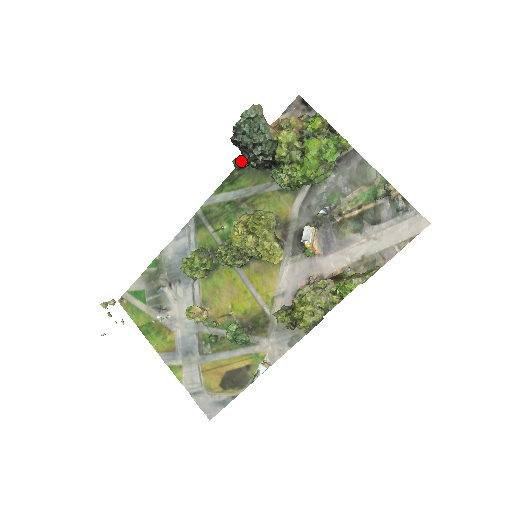
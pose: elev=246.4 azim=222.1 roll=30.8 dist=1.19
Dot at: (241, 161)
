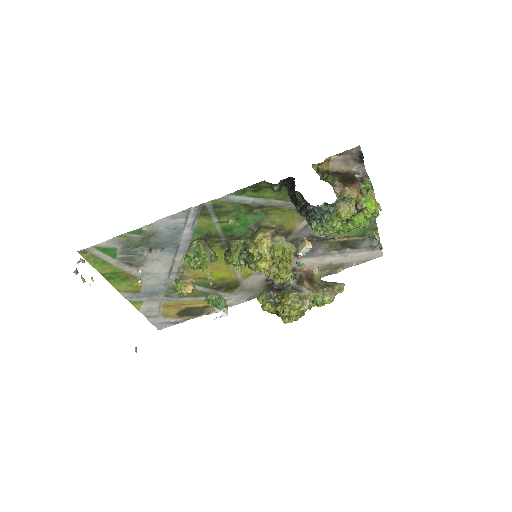
Dot at: (281, 188)
